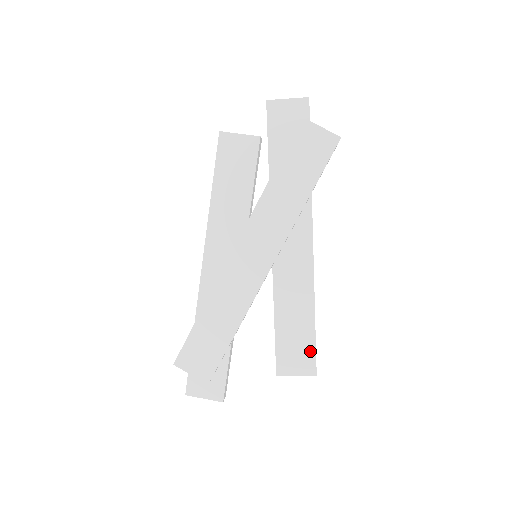
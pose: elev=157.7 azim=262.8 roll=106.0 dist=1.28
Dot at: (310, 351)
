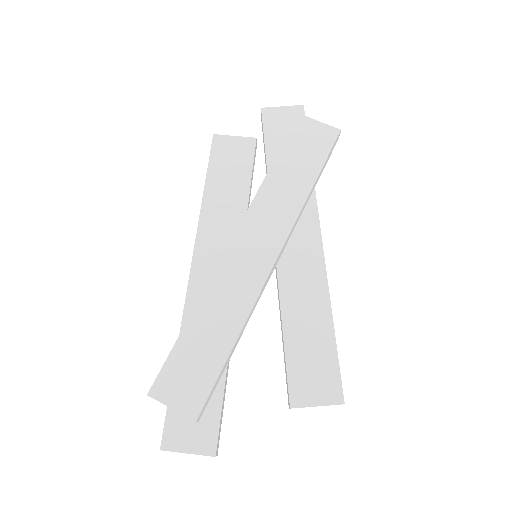
Dot at: (332, 369)
